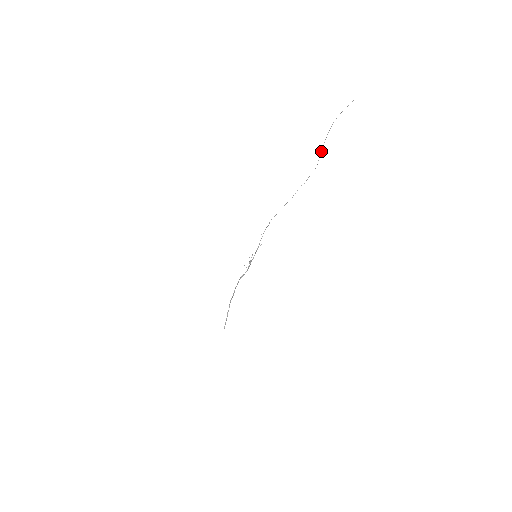
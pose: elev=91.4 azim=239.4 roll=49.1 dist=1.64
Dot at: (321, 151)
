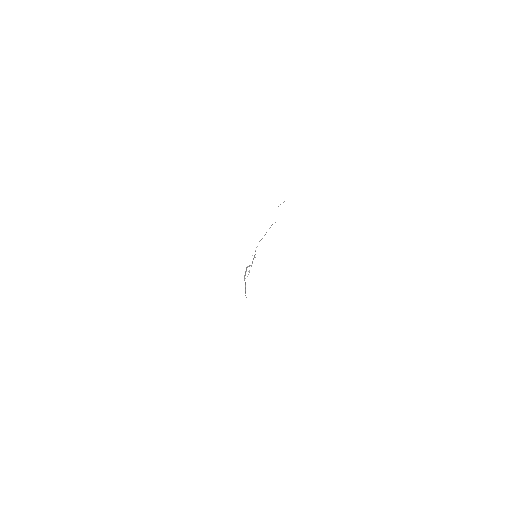
Dot at: occluded
